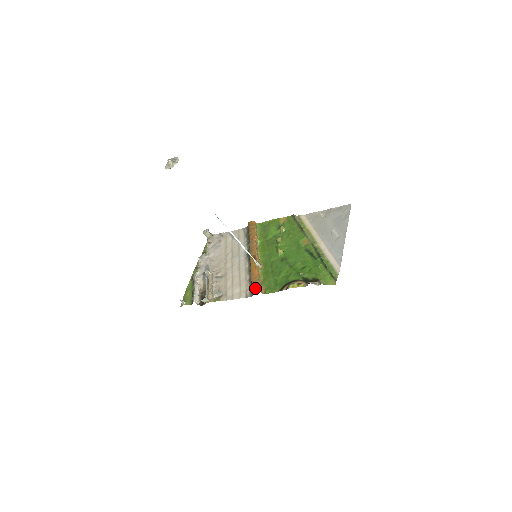
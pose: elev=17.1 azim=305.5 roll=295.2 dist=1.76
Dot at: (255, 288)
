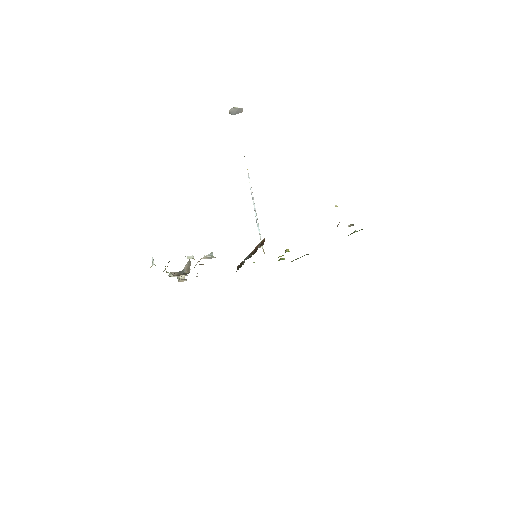
Dot at: occluded
